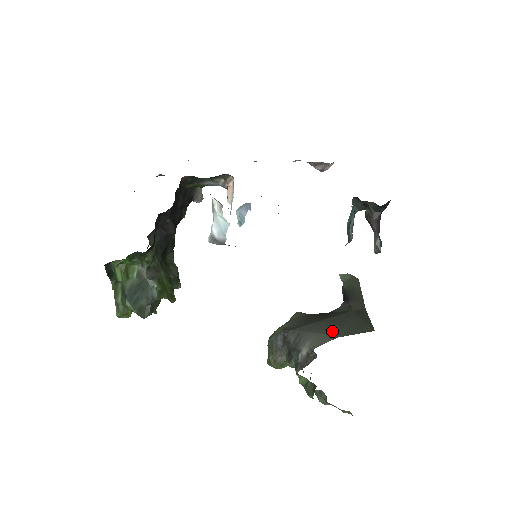
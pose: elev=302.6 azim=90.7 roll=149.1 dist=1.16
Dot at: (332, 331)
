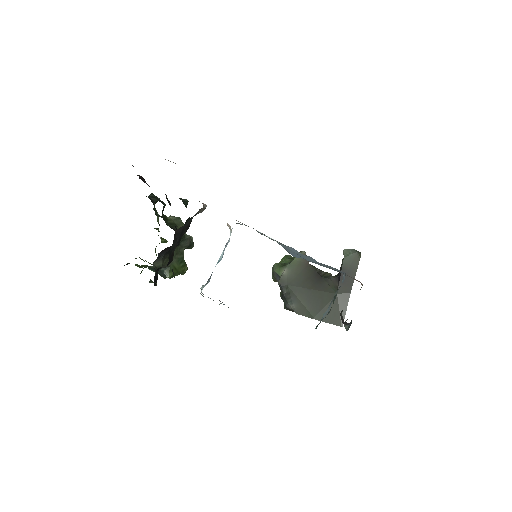
Dot at: (312, 309)
